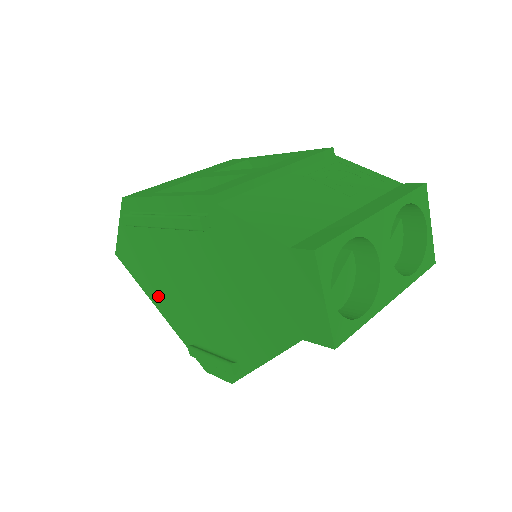
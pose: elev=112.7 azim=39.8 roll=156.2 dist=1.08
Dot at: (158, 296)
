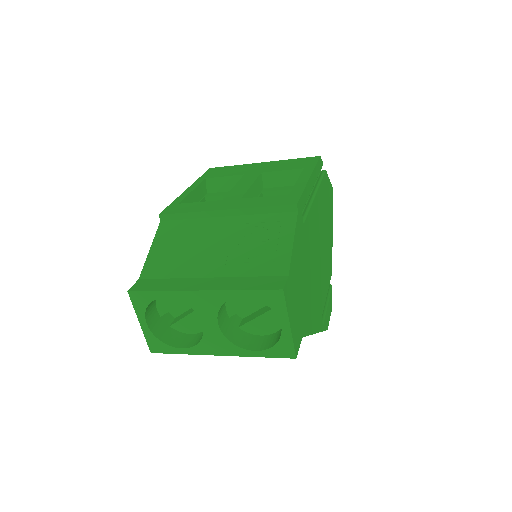
Dot at: occluded
